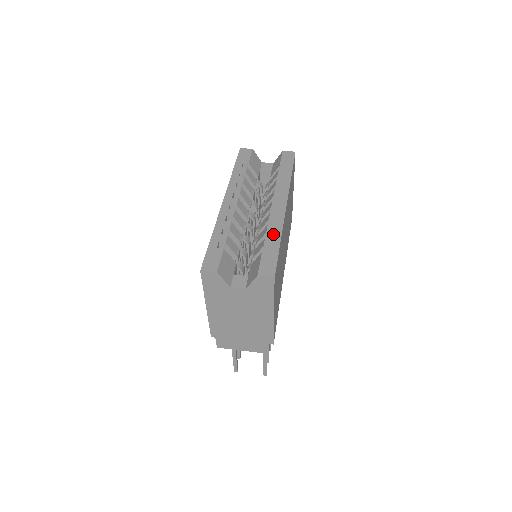
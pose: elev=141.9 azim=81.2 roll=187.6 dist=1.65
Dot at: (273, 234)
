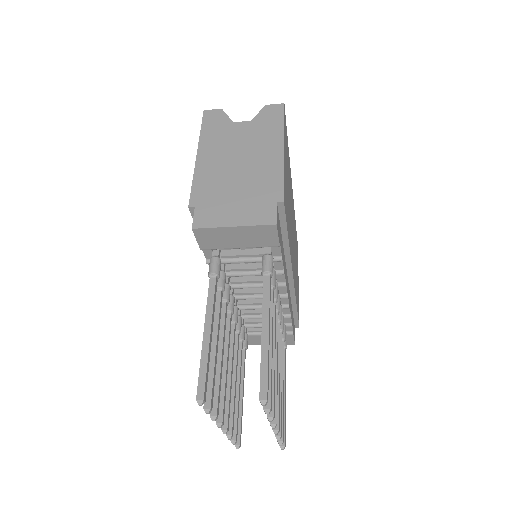
Dot at: occluded
